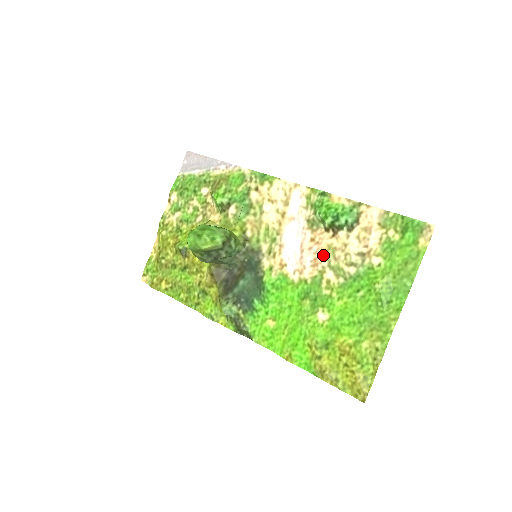
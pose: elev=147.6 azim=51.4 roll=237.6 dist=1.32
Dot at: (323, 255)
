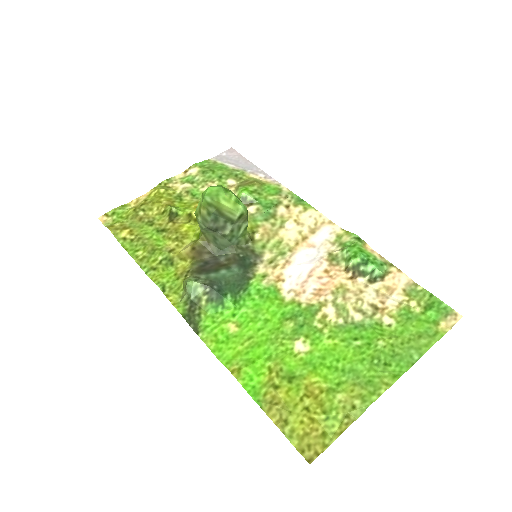
Dot at: (331, 290)
